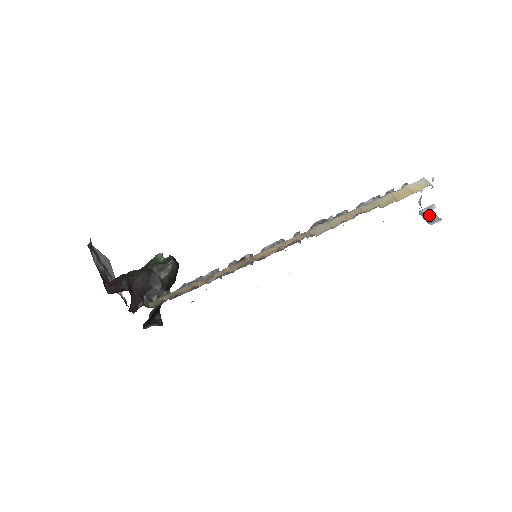
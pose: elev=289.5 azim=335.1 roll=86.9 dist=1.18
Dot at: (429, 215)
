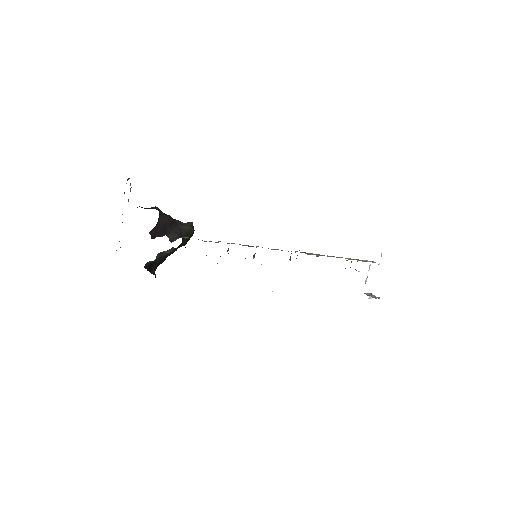
Dot at: (371, 296)
